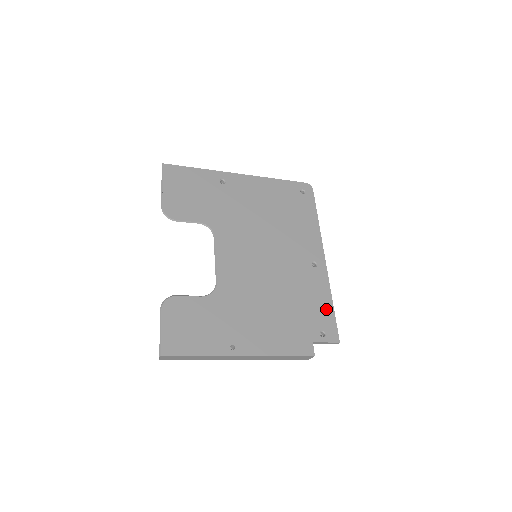
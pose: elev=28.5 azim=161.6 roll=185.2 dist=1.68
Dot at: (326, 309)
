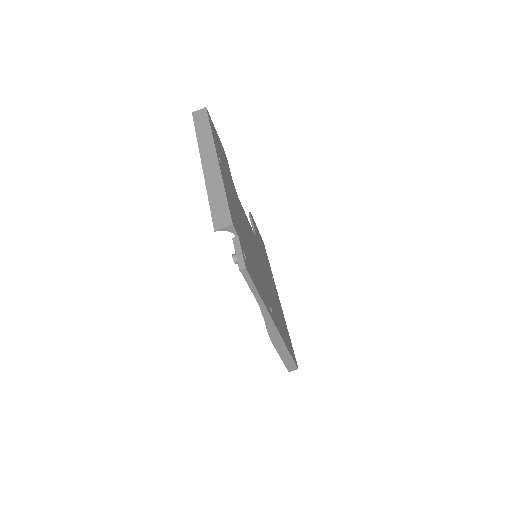
Dot at: (257, 284)
